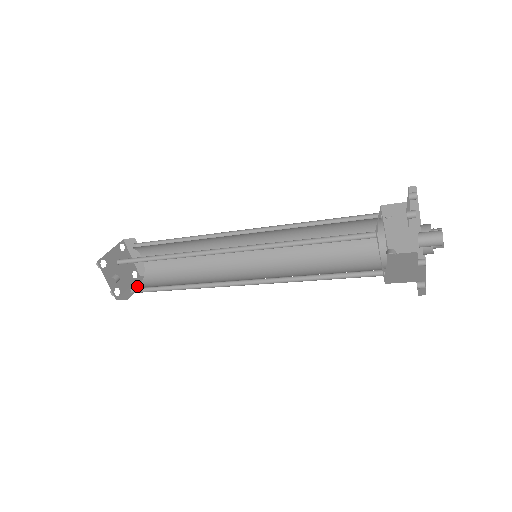
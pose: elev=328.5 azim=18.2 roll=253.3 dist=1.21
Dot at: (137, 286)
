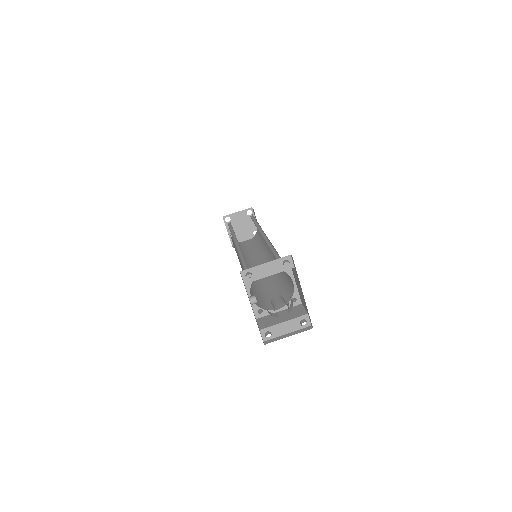
Dot at: occluded
